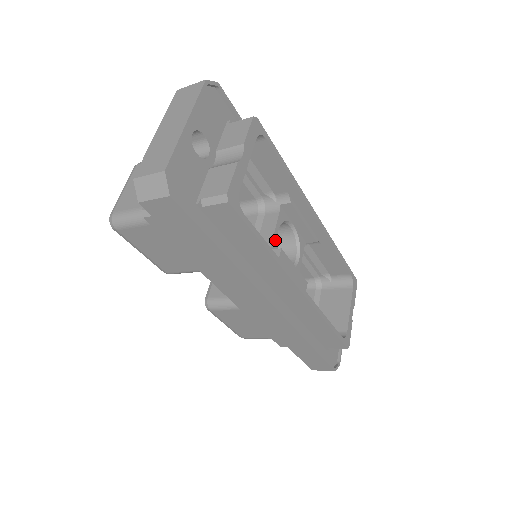
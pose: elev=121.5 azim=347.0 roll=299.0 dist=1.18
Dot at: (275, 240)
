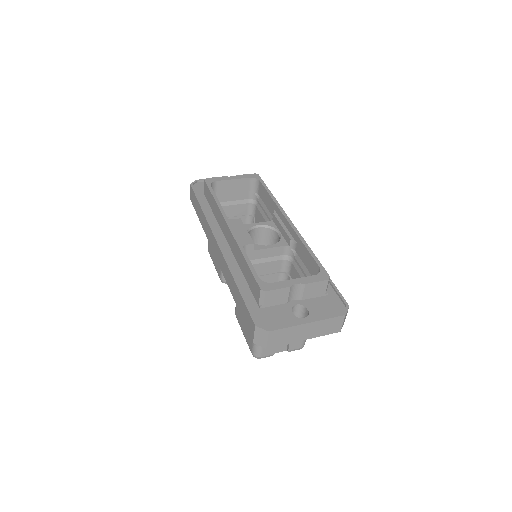
Dot at: (250, 226)
